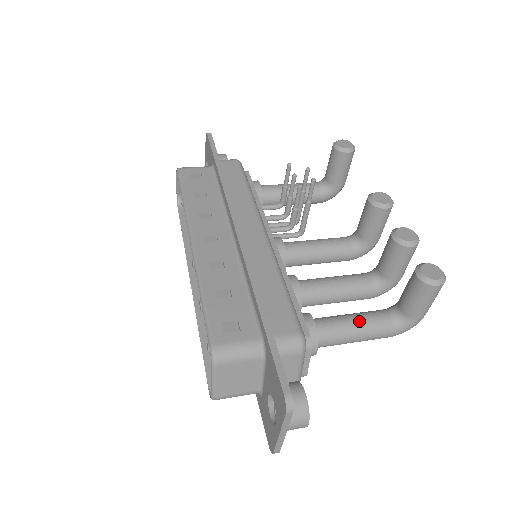
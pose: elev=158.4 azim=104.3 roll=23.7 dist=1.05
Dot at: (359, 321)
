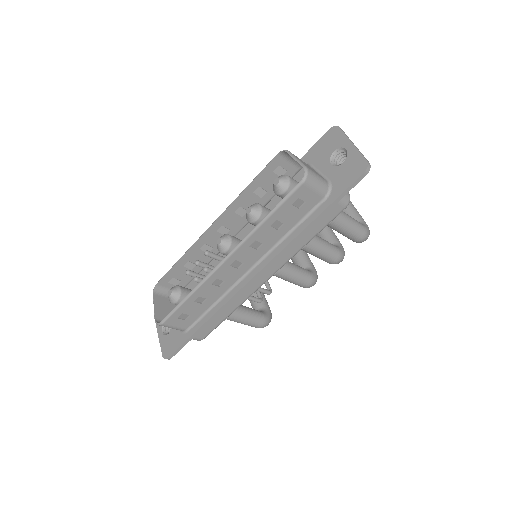
Dot at: occluded
